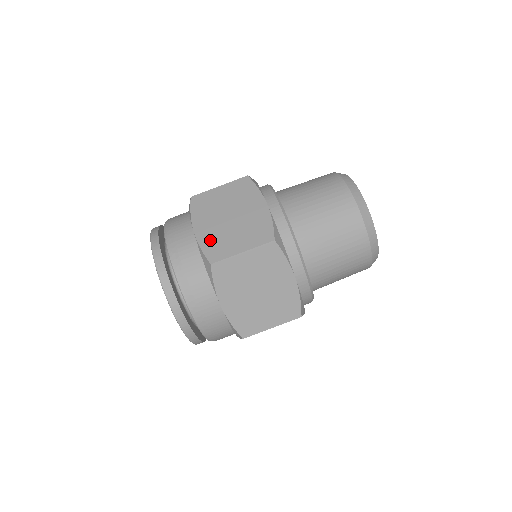
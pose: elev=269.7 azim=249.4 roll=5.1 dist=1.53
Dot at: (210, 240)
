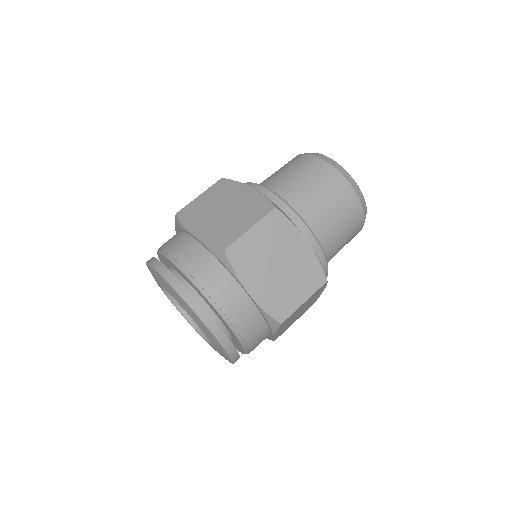
Dot at: (213, 234)
